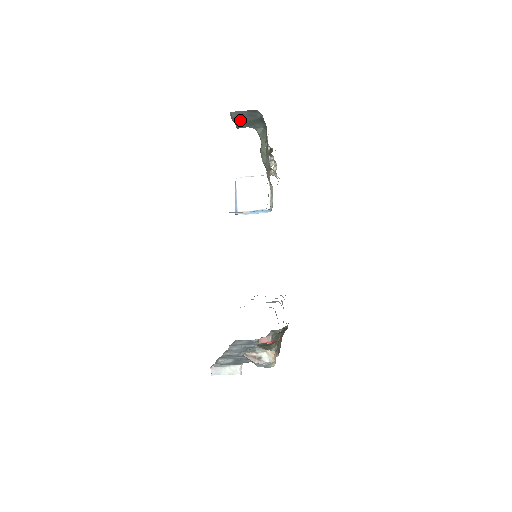
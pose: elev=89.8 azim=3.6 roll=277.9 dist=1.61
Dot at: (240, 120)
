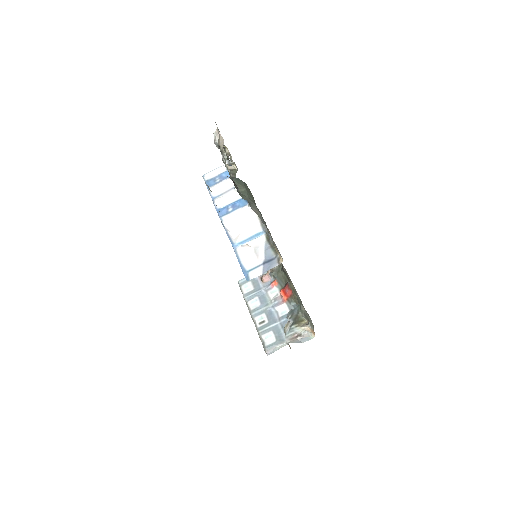
Dot at: occluded
